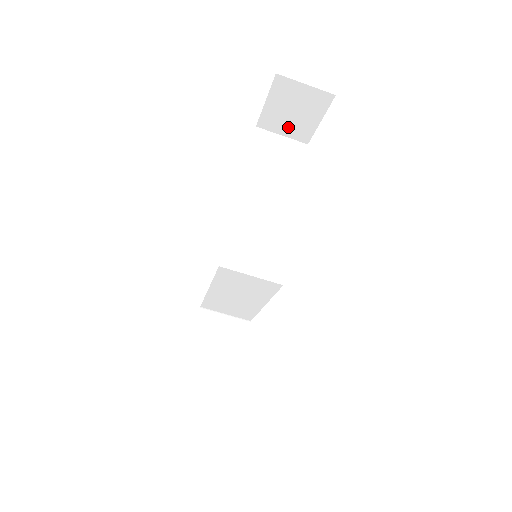
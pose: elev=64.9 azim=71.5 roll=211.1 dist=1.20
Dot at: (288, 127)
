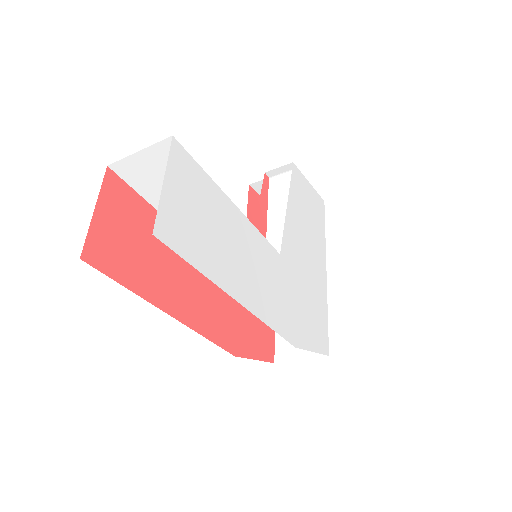
Dot at: occluded
